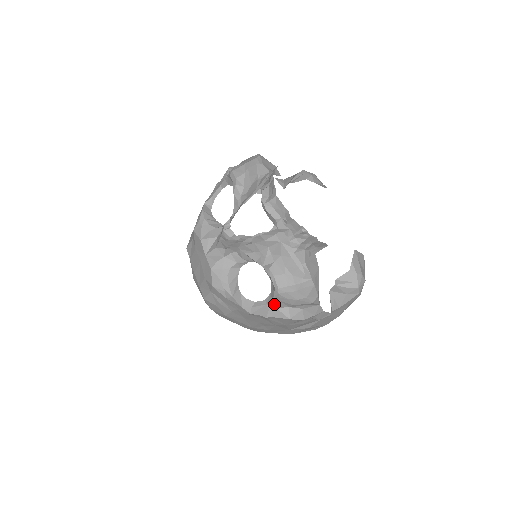
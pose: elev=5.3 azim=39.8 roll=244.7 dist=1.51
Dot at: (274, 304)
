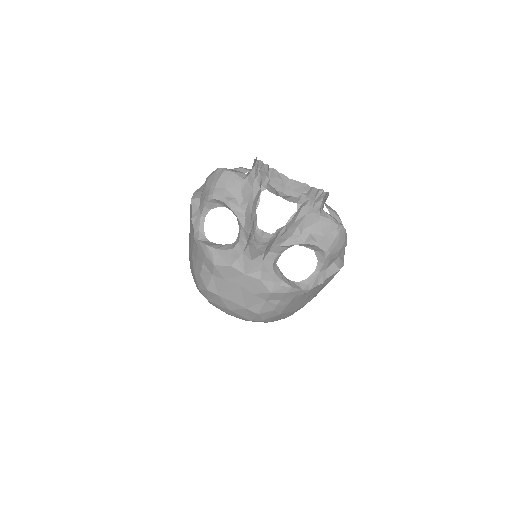
Dot at: (325, 267)
